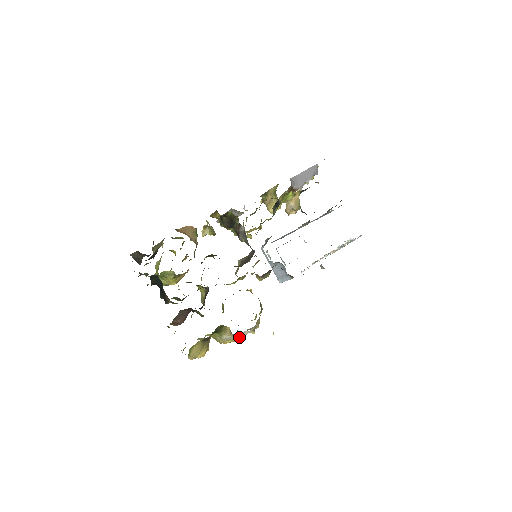
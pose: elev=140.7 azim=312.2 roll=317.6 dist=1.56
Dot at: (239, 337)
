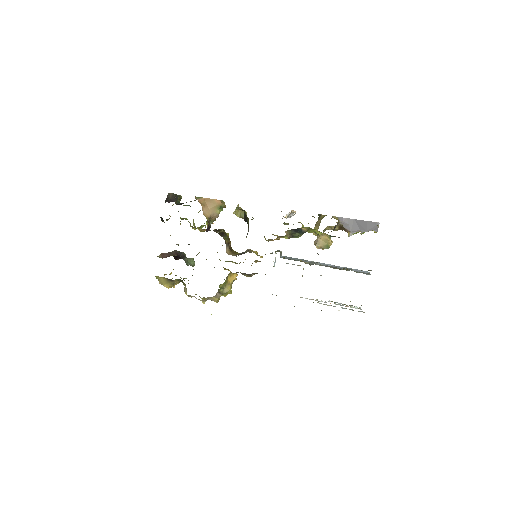
Dot at: (191, 296)
